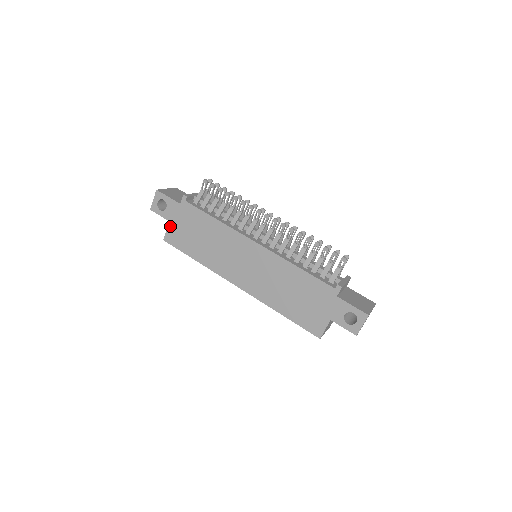
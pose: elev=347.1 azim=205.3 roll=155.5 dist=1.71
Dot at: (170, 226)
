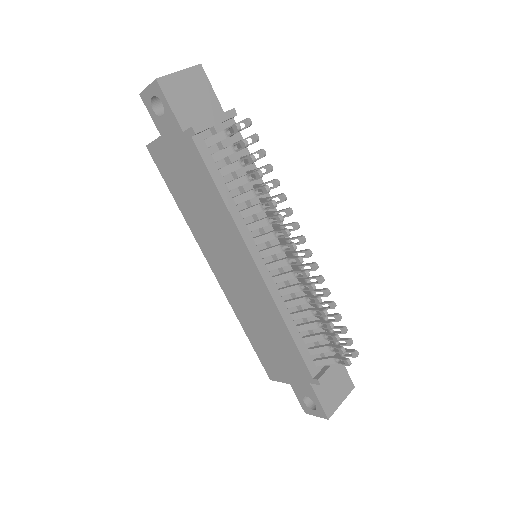
Dot at: (160, 141)
